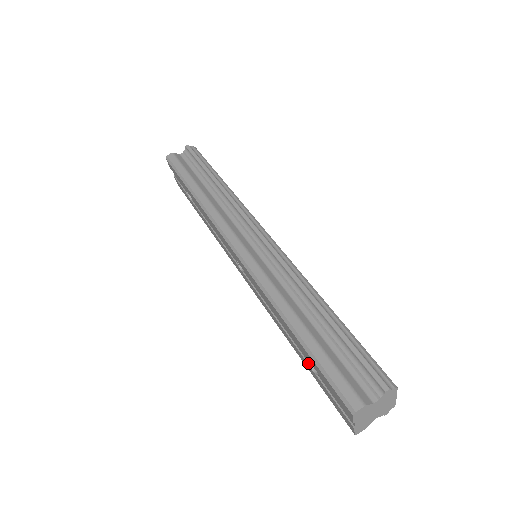
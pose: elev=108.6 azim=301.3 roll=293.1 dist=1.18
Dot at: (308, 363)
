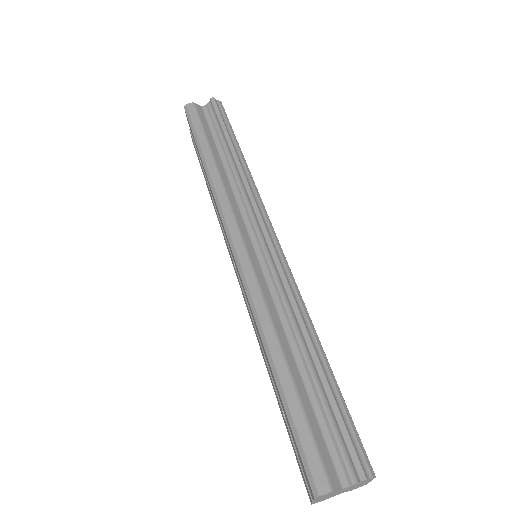
Dot at: (281, 405)
